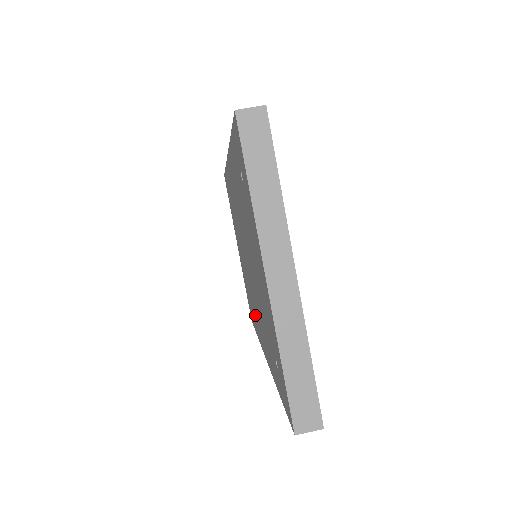
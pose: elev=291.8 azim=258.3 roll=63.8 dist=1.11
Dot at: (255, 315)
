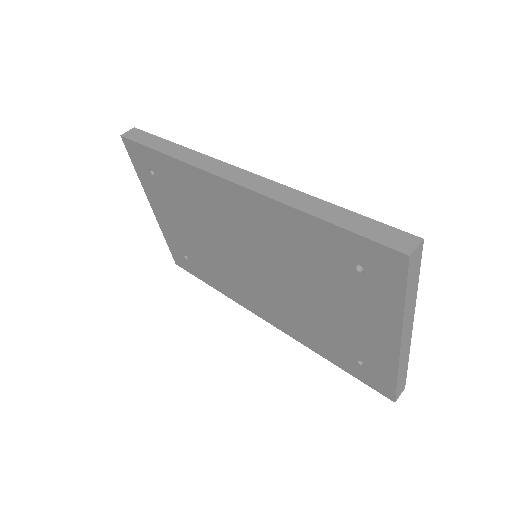
Dot at: (237, 288)
